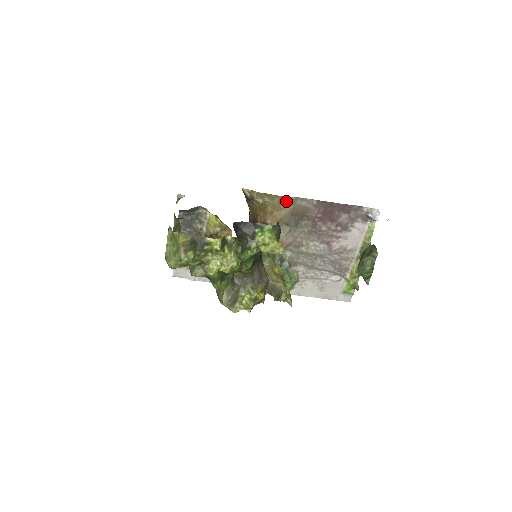
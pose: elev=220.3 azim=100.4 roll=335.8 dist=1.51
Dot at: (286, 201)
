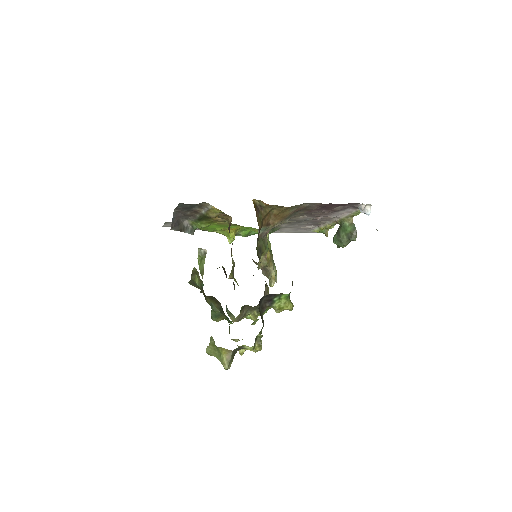
Dot at: (293, 207)
